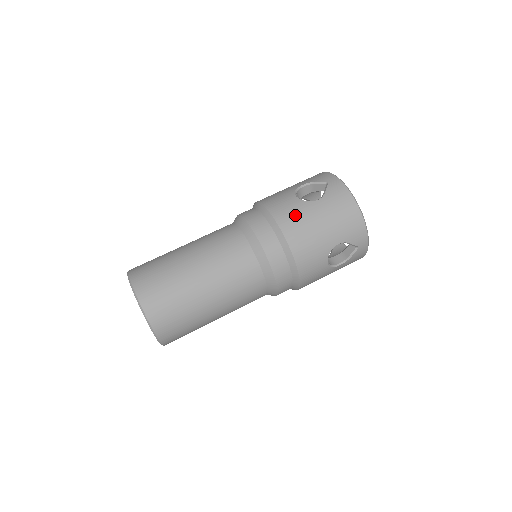
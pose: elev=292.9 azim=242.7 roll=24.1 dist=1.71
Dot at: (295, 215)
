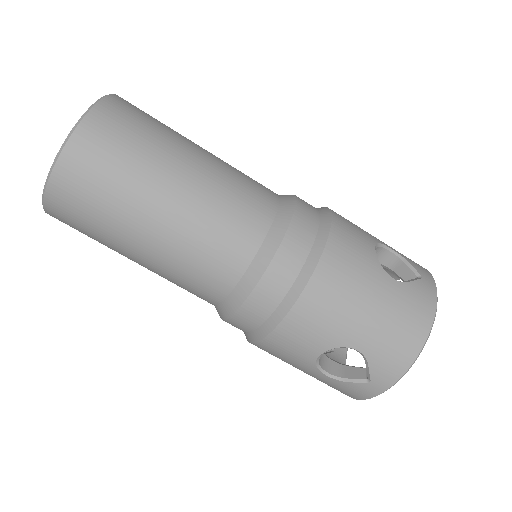
Dot at: (354, 261)
